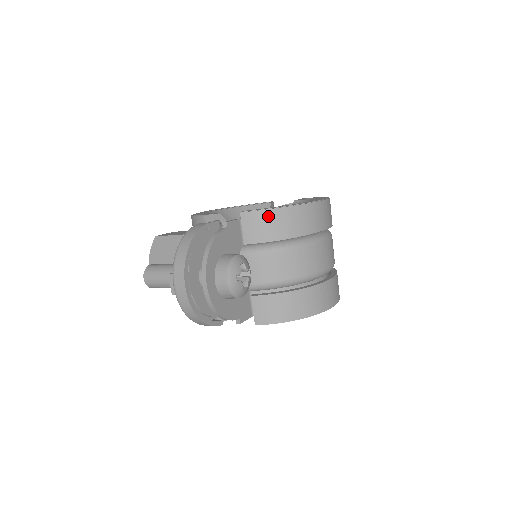
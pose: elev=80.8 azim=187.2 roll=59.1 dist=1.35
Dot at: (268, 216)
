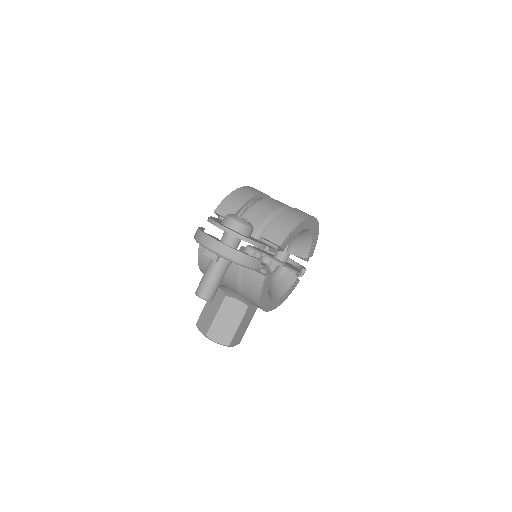
Dot at: (228, 200)
